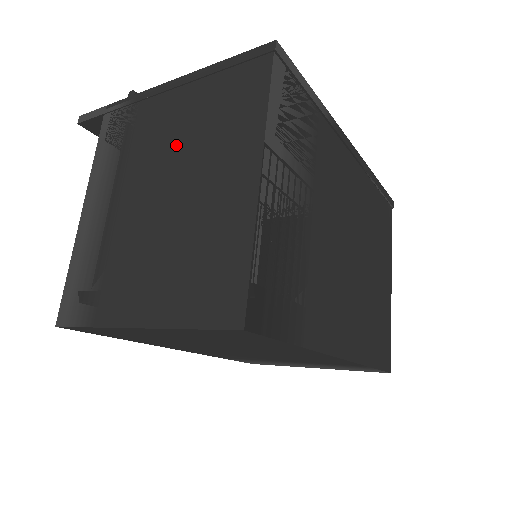
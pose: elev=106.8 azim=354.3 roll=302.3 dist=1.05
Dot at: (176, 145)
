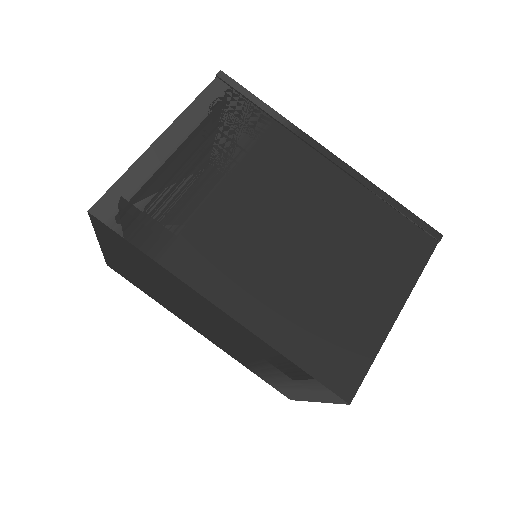
Dot at: occluded
